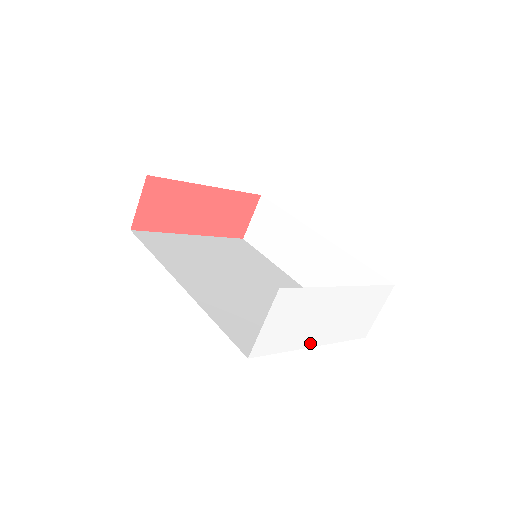
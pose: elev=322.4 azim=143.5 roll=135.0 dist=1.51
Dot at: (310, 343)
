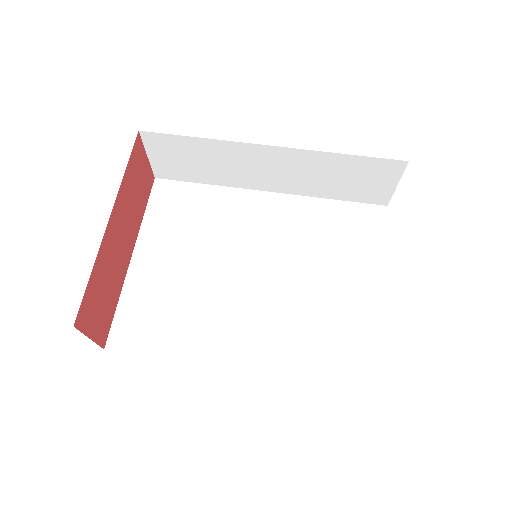
Dot at: occluded
